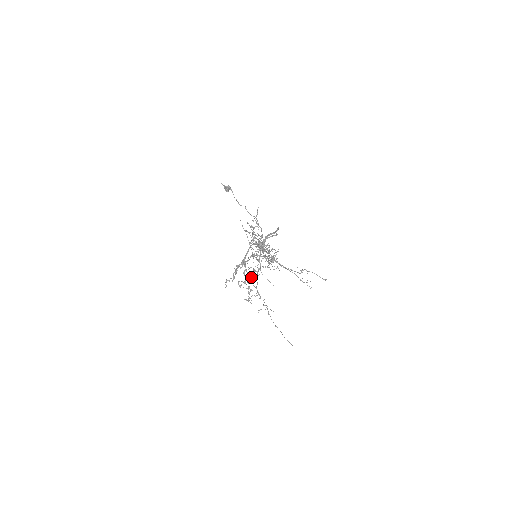
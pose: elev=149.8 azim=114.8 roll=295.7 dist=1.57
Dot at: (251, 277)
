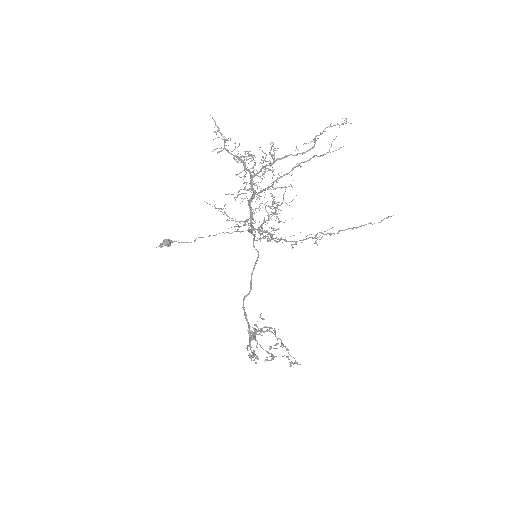
Dot at: occluded
